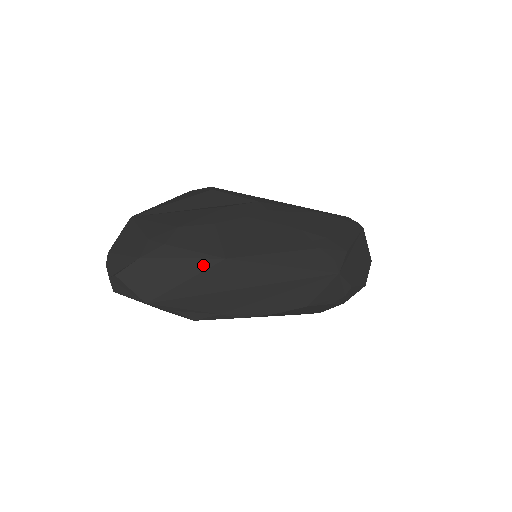
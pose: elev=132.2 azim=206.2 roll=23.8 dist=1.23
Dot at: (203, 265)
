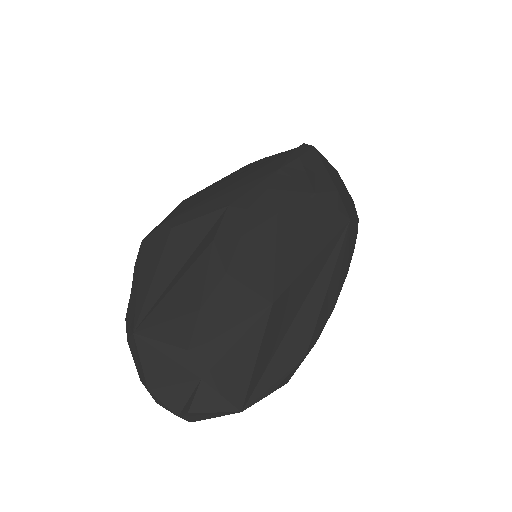
Dot at: (259, 329)
